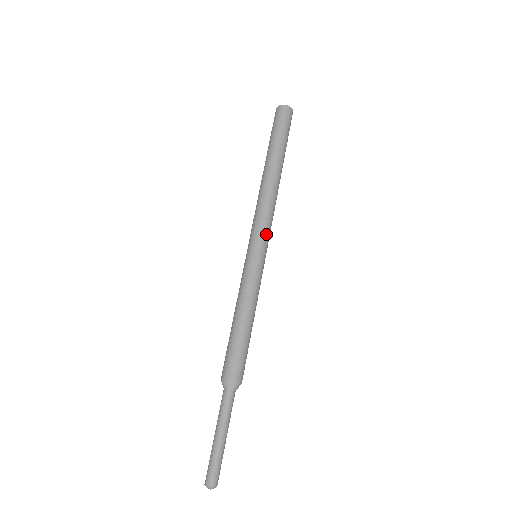
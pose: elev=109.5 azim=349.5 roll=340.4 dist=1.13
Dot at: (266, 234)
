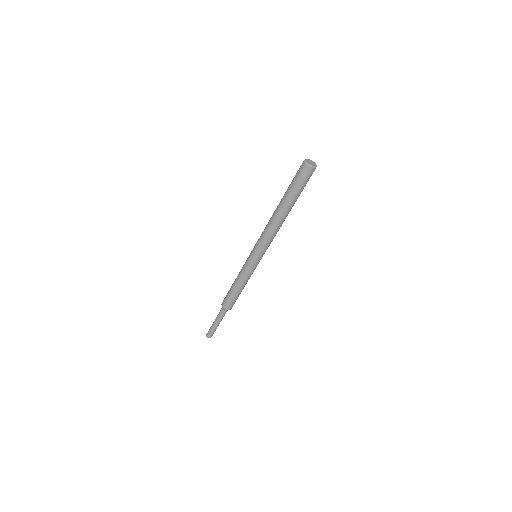
Dot at: (267, 248)
